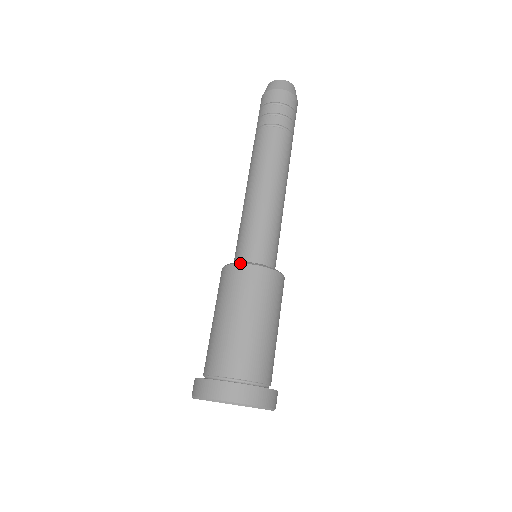
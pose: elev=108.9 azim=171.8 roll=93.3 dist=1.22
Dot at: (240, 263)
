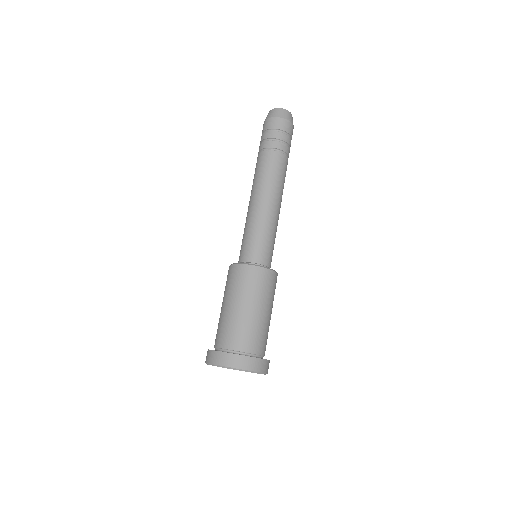
Dot at: (246, 264)
